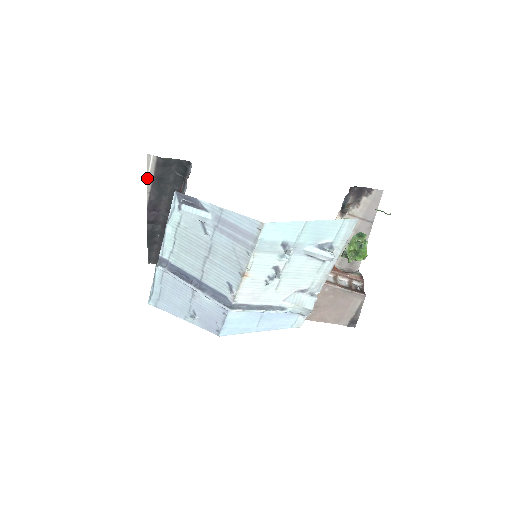
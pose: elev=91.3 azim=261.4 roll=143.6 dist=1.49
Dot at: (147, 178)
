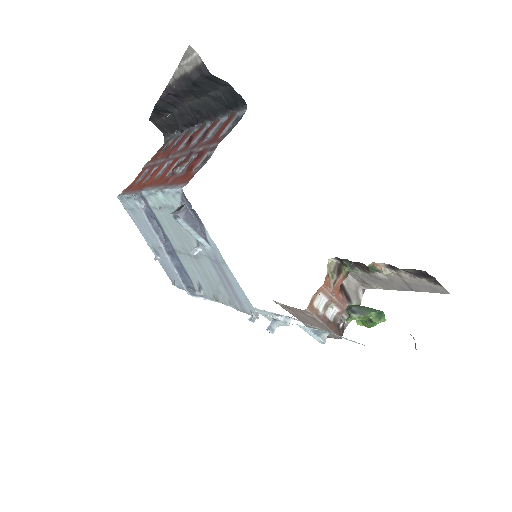
Dot at: (179, 65)
